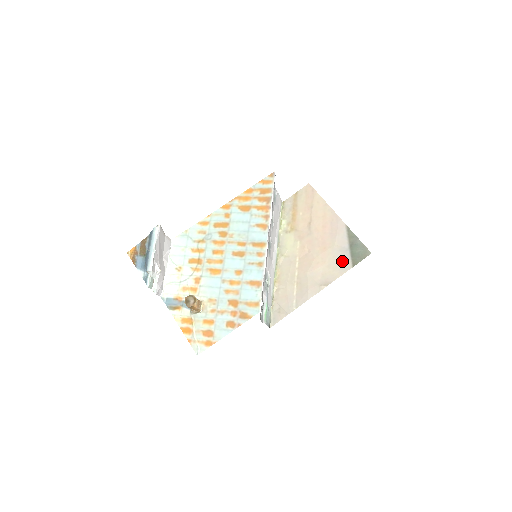
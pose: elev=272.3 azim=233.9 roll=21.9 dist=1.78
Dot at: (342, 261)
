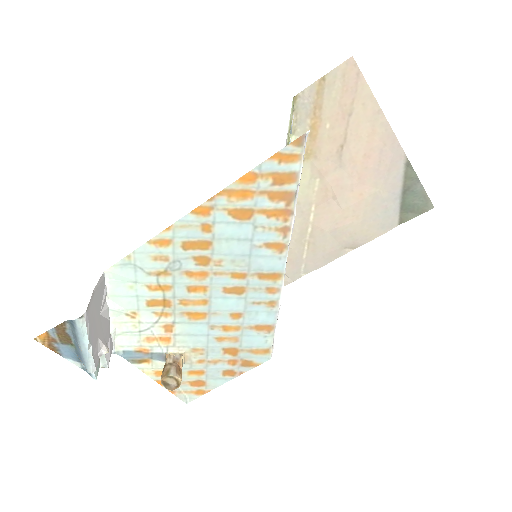
Dot at: (385, 216)
